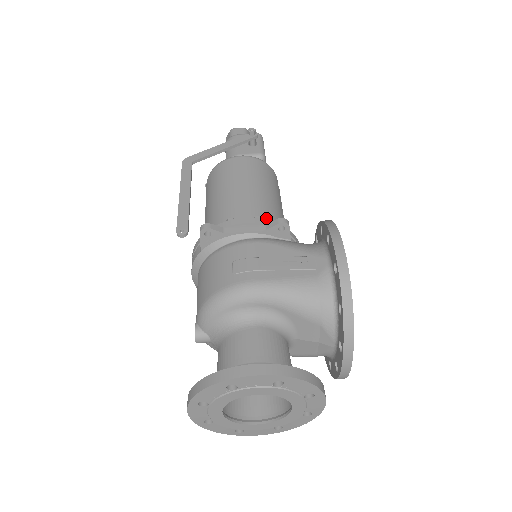
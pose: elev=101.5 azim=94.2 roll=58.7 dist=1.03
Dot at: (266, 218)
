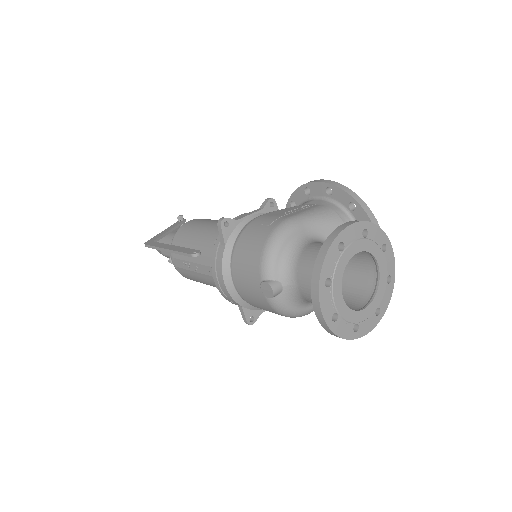
Dot at: occluded
